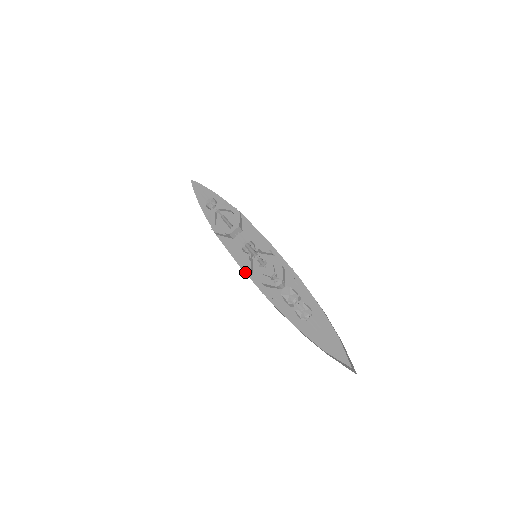
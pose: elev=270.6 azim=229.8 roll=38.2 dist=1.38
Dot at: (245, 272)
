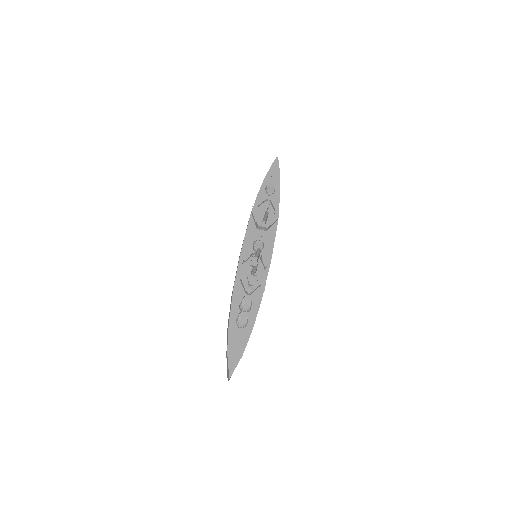
Dot at: (240, 257)
